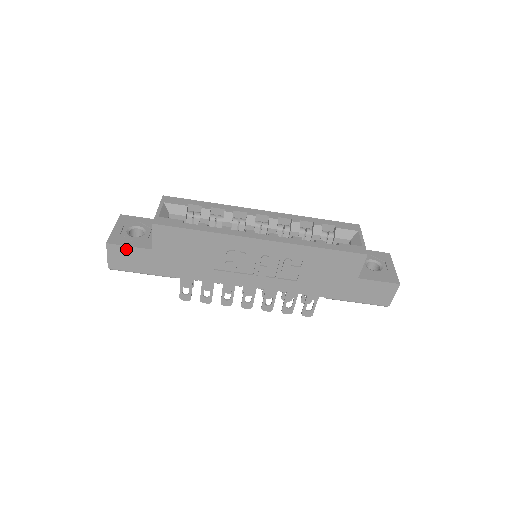
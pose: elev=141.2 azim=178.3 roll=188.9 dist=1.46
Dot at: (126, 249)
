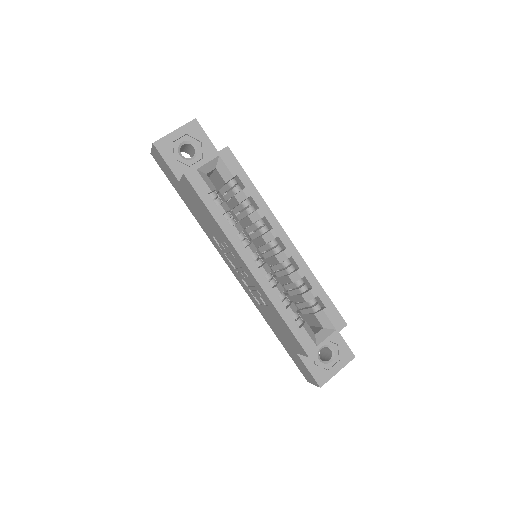
Dot at: (164, 161)
